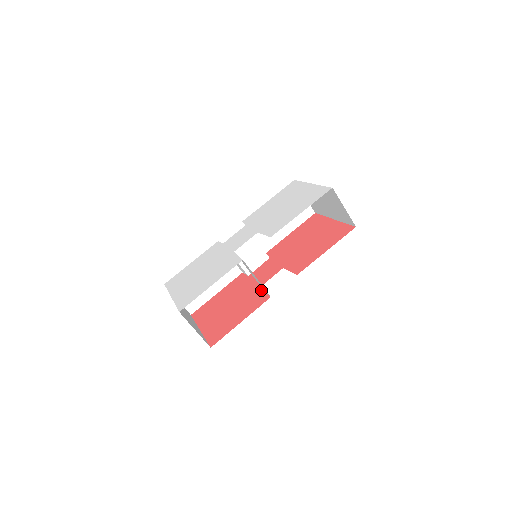
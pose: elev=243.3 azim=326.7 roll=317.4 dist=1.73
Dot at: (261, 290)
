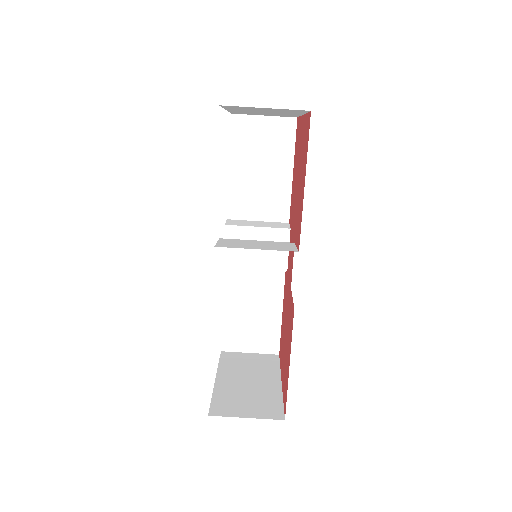
Dot at: occluded
